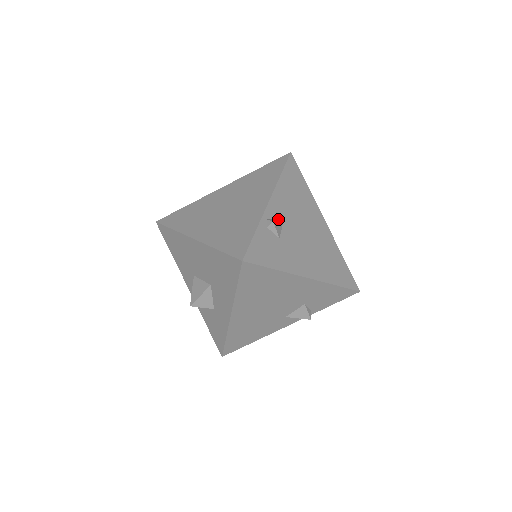
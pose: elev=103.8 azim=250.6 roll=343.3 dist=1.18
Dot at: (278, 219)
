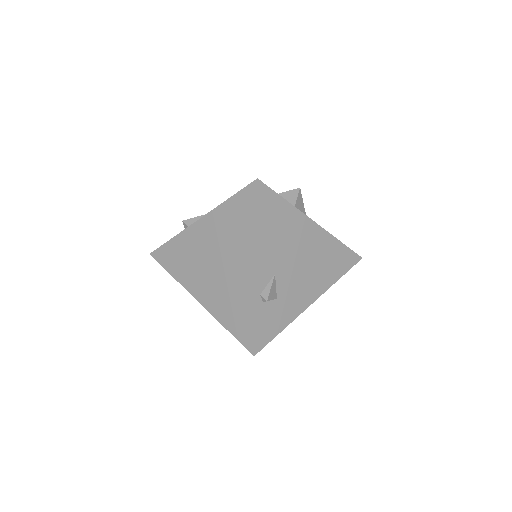
Dot at: (270, 283)
